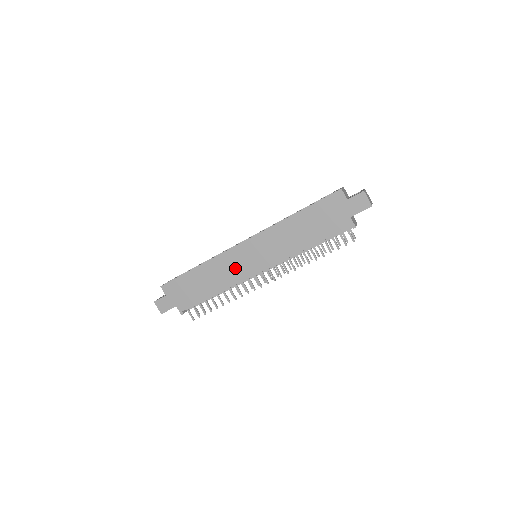
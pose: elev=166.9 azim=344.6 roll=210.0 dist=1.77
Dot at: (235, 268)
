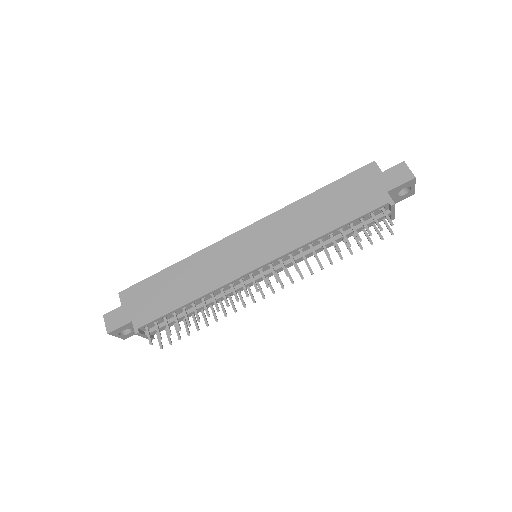
Dot at: (225, 264)
